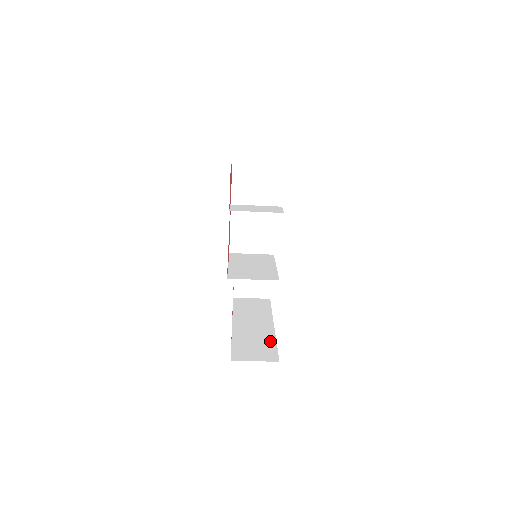
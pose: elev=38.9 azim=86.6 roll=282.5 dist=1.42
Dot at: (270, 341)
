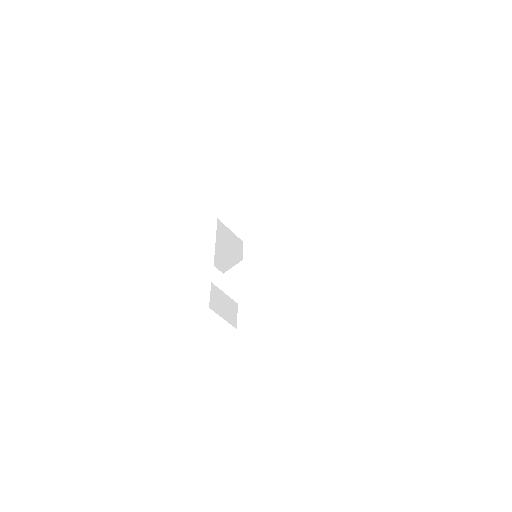
Dot at: occluded
